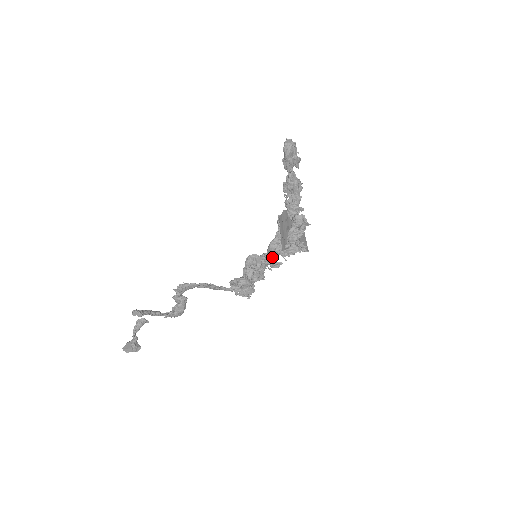
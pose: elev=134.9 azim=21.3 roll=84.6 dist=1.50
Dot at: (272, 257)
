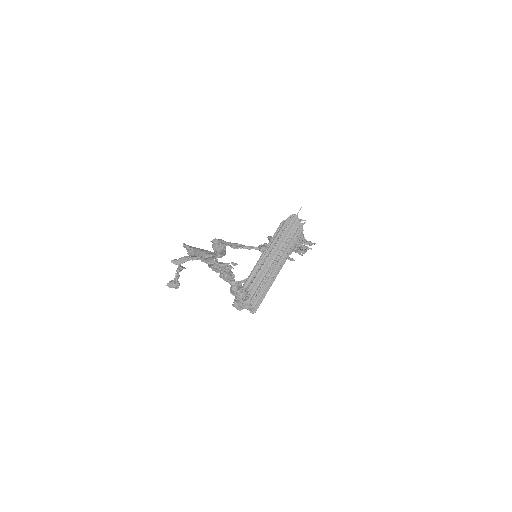
Dot at: occluded
